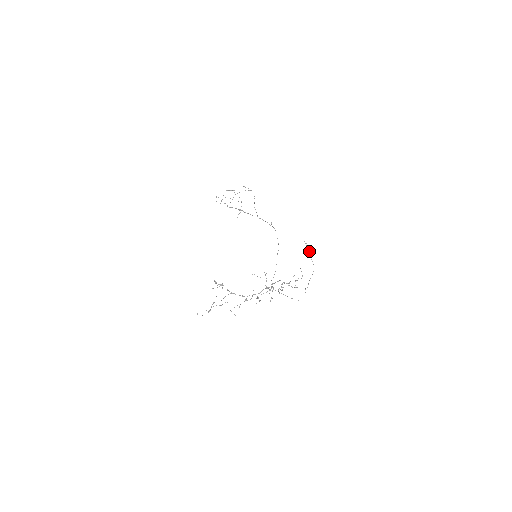
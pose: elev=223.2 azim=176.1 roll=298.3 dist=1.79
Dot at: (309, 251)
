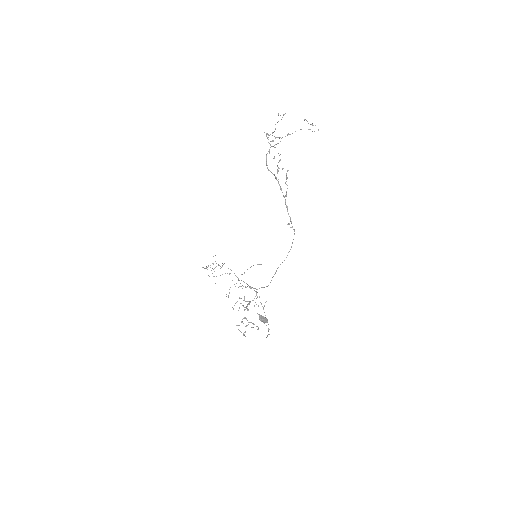
Dot at: (263, 321)
